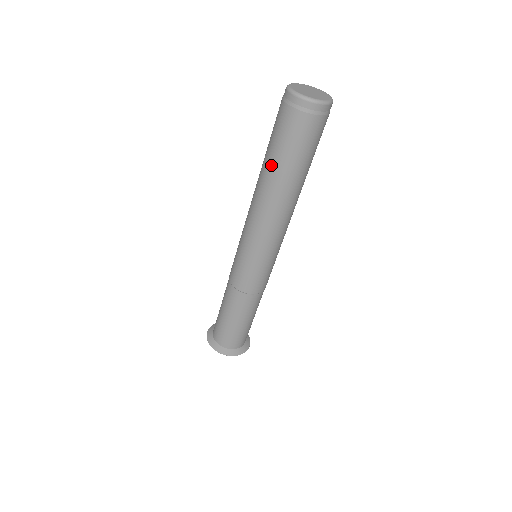
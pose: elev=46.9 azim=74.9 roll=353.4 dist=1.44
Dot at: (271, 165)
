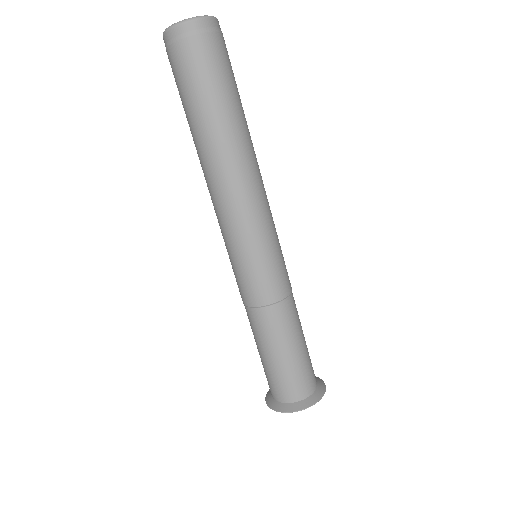
Dot at: (190, 126)
